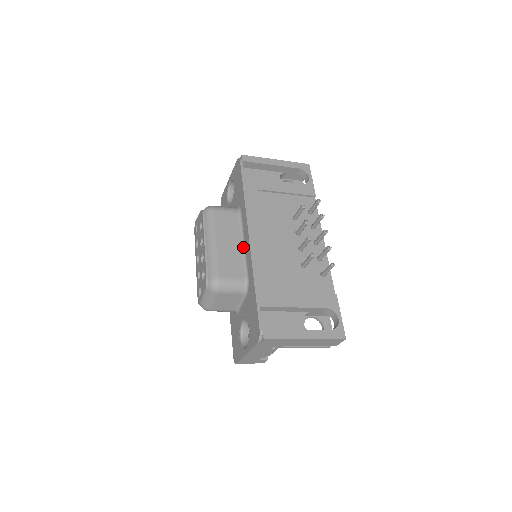
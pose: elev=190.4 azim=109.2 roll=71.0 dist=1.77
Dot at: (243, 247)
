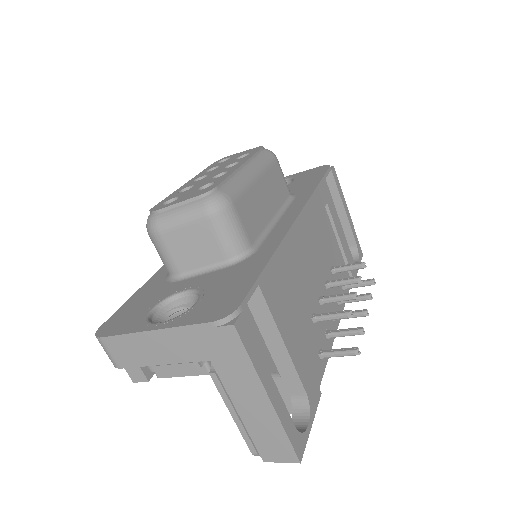
Dot at: (273, 221)
